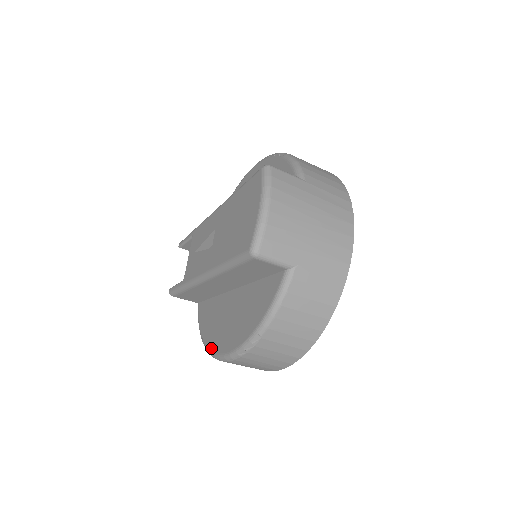
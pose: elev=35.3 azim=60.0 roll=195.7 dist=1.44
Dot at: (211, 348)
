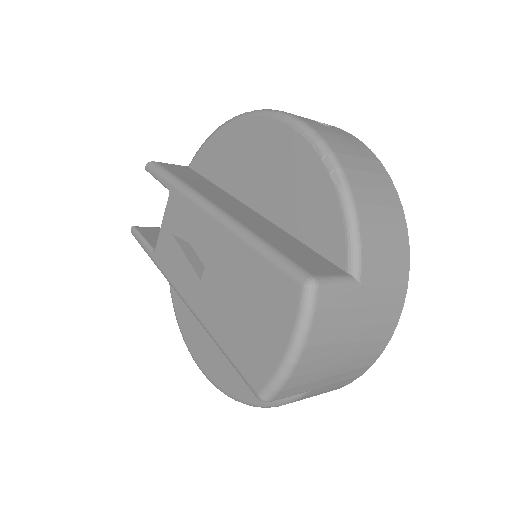
Dot at: (184, 335)
